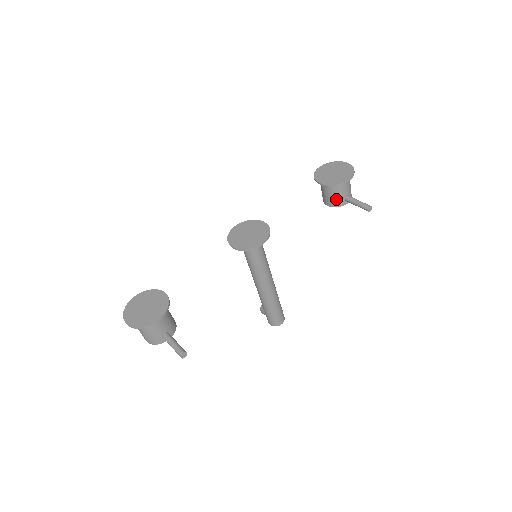
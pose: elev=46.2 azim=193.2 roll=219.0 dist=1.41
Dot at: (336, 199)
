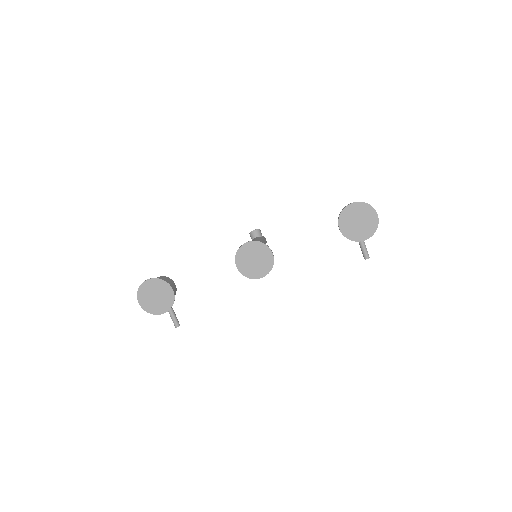
Dot at: occluded
